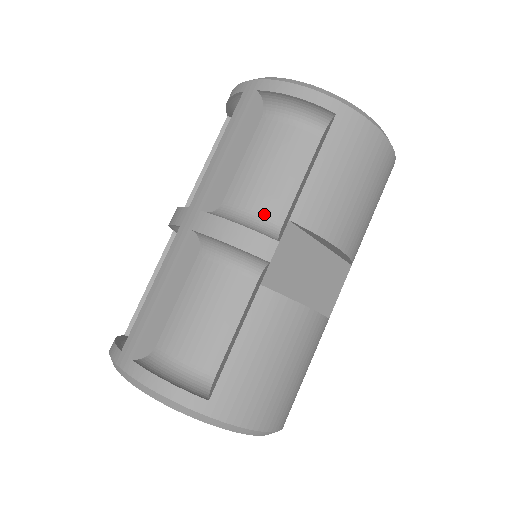
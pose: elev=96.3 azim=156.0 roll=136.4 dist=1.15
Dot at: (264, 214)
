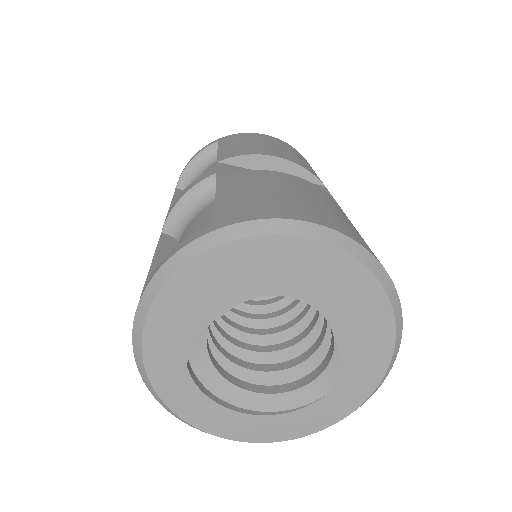
Dot at: occluded
